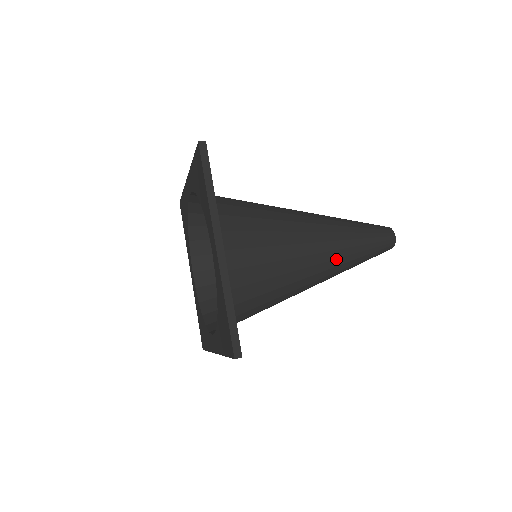
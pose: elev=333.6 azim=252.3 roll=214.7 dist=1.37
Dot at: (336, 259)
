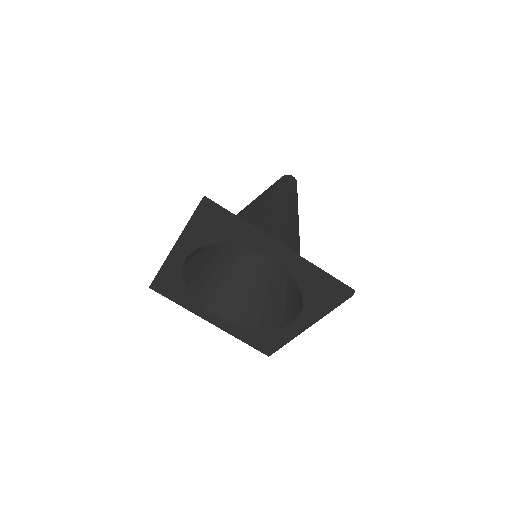
Dot at: (296, 212)
